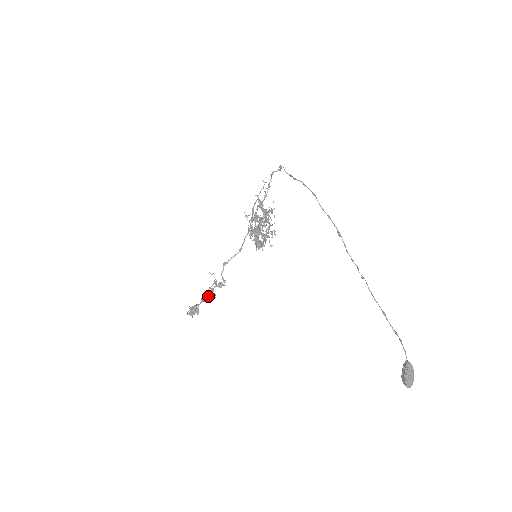
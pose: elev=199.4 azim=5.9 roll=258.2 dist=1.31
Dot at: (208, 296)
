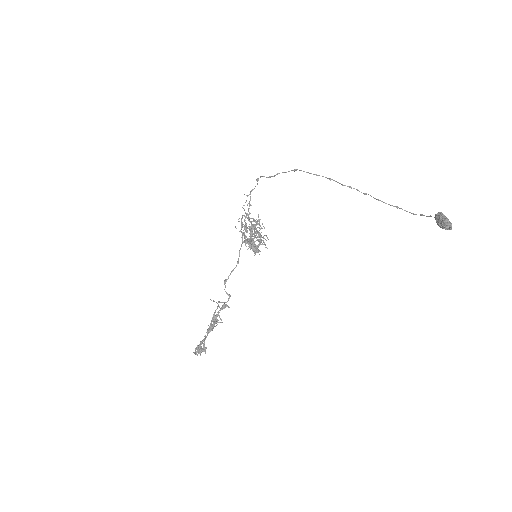
Dot at: (214, 322)
